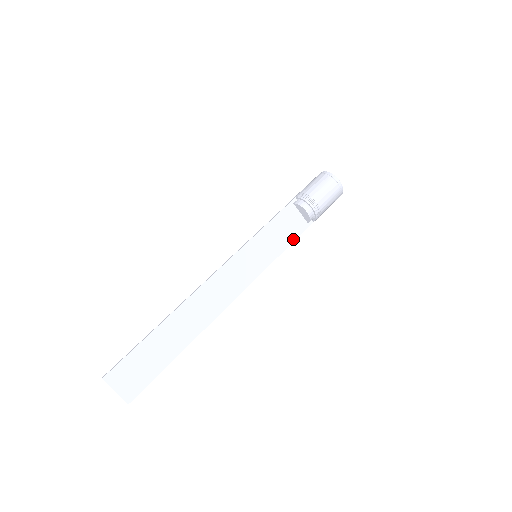
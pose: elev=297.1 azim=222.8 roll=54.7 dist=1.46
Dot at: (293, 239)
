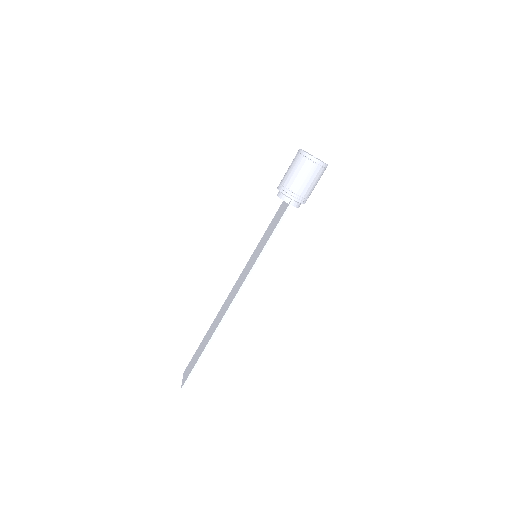
Dot at: occluded
